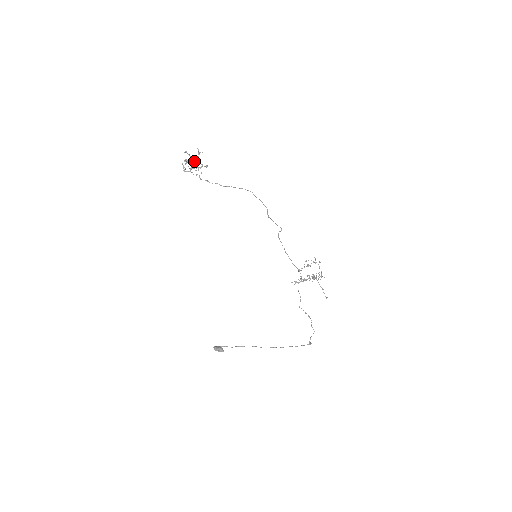
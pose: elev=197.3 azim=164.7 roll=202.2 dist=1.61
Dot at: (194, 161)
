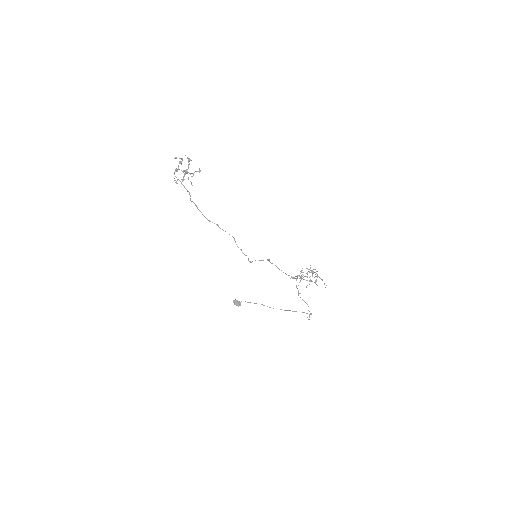
Dot at: (185, 170)
